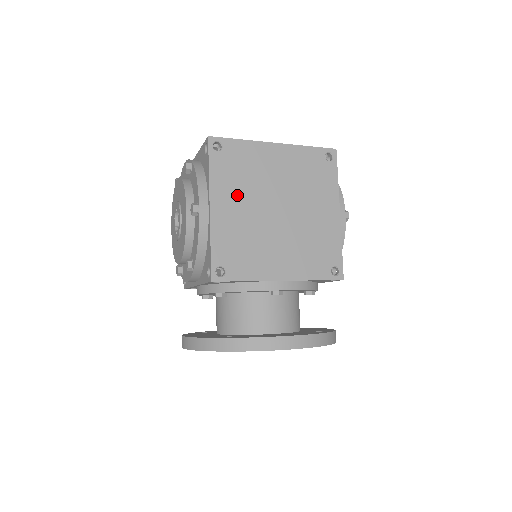
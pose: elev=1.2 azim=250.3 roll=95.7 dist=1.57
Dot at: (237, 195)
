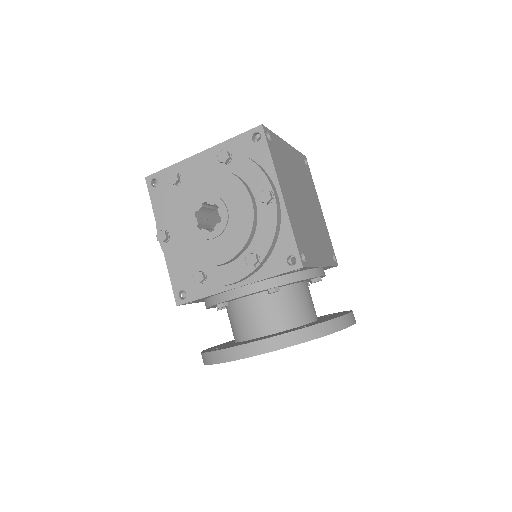
Dot at: (288, 185)
